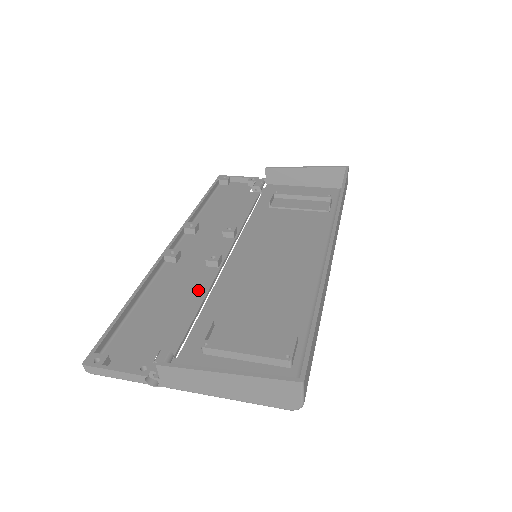
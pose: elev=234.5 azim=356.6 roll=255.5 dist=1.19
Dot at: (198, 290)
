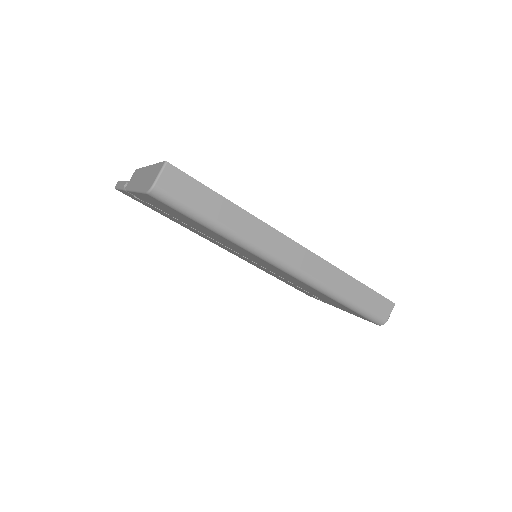
Dot at: occluded
